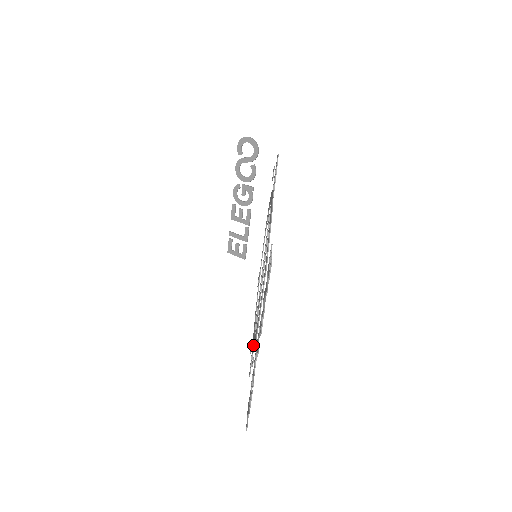
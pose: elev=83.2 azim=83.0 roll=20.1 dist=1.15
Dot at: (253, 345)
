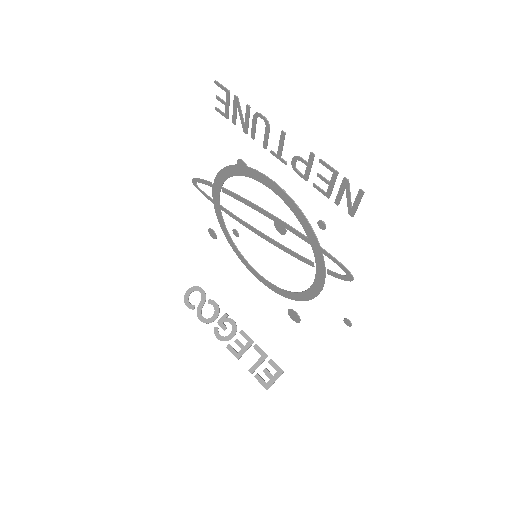
Dot at: (317, 249)
